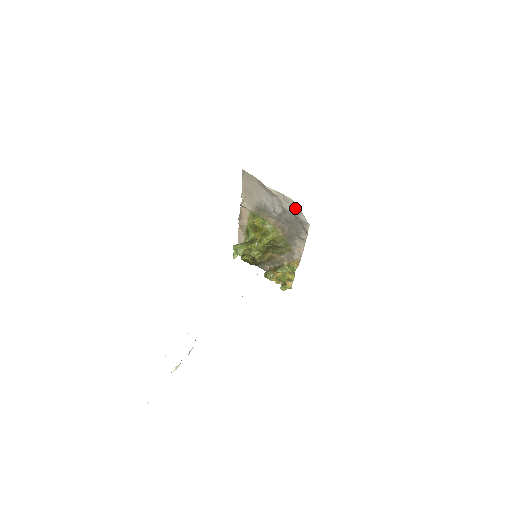
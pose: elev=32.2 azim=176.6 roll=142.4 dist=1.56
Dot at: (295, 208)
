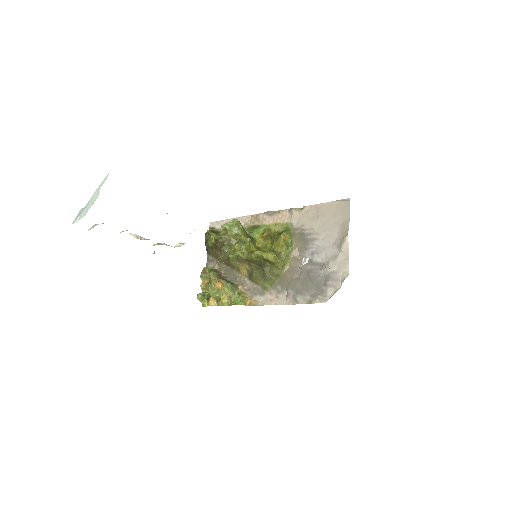
Dot at: (339, 278)
